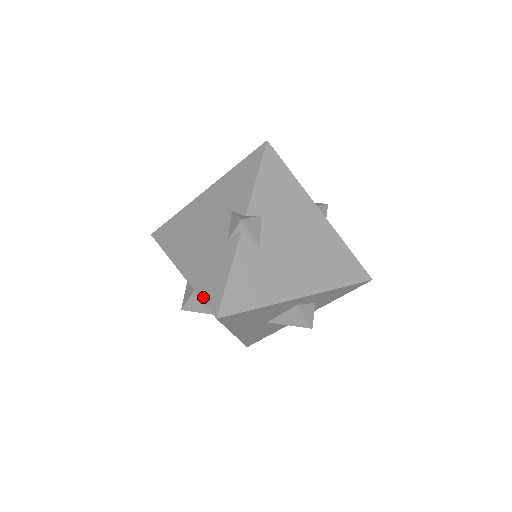
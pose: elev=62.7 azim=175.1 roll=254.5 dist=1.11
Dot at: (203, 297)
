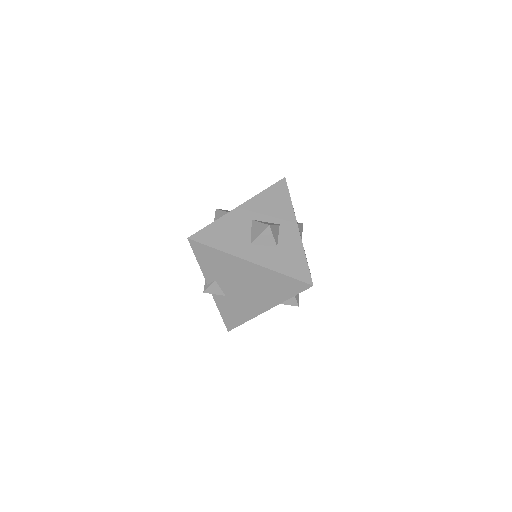
Dot at: occluded
